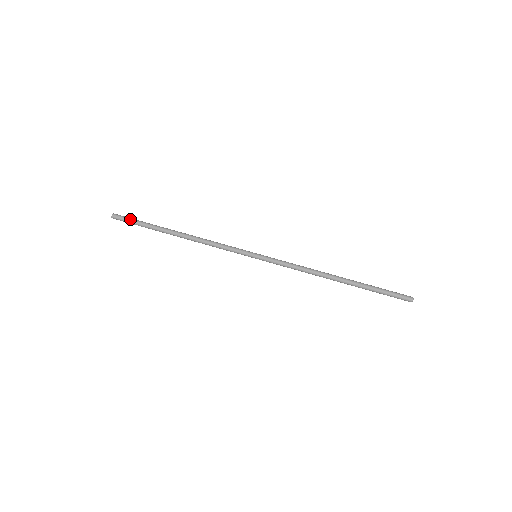
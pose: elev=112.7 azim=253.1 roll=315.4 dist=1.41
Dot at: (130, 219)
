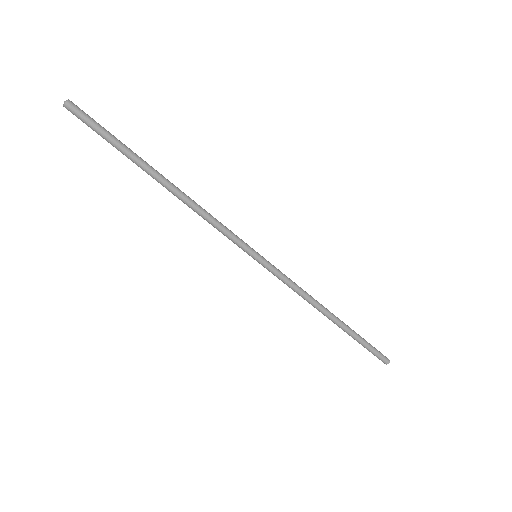
Dot at: (97, 124)
